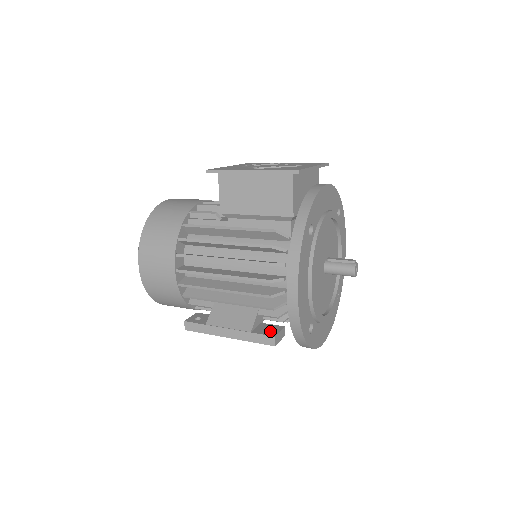
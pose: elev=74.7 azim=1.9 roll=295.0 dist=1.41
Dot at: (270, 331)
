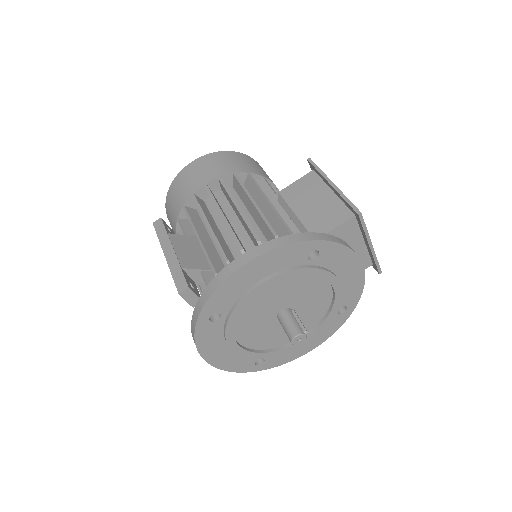
Dot at: occluded
